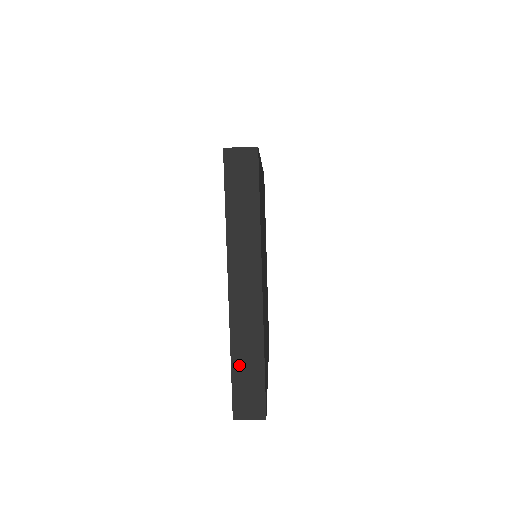
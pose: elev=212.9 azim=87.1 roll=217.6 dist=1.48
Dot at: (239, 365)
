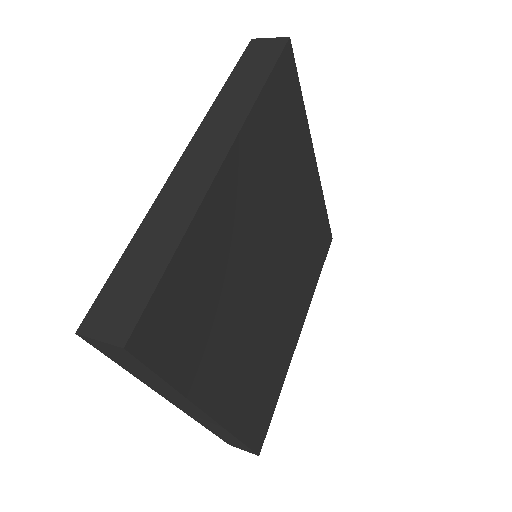
Dot at: (218, 434)
